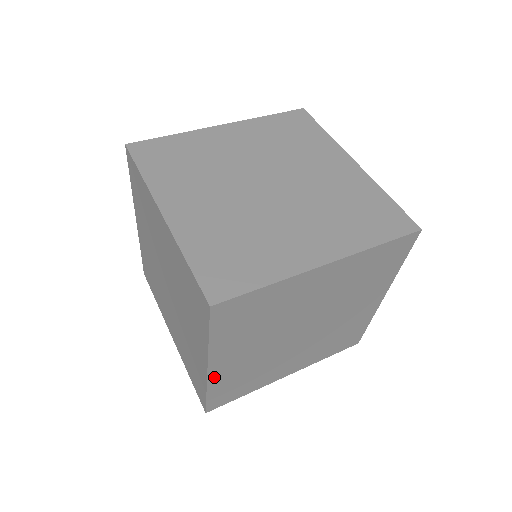
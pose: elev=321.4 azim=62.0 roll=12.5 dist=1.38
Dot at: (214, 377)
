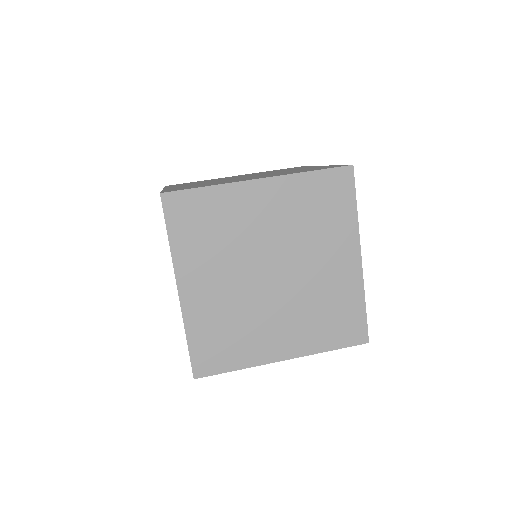
Dot at: occluded
